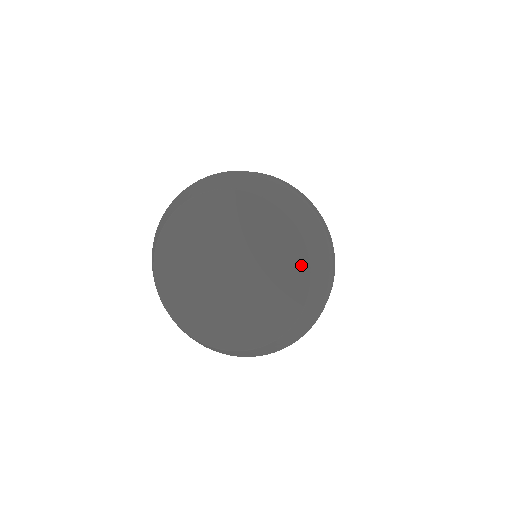
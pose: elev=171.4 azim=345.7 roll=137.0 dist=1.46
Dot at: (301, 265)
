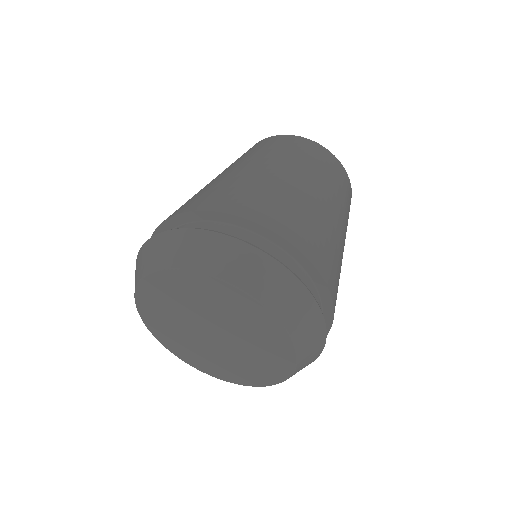
Dot at: (287, 353)
